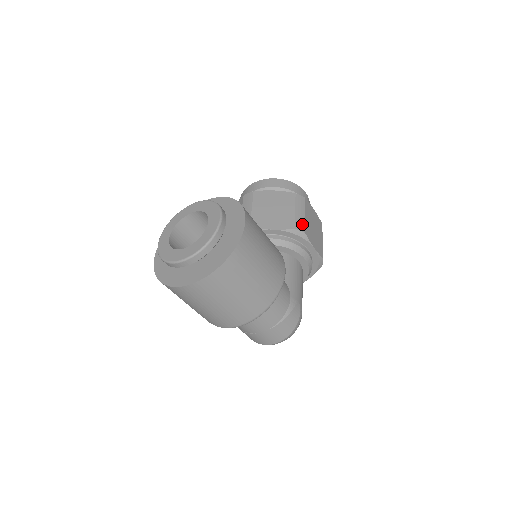
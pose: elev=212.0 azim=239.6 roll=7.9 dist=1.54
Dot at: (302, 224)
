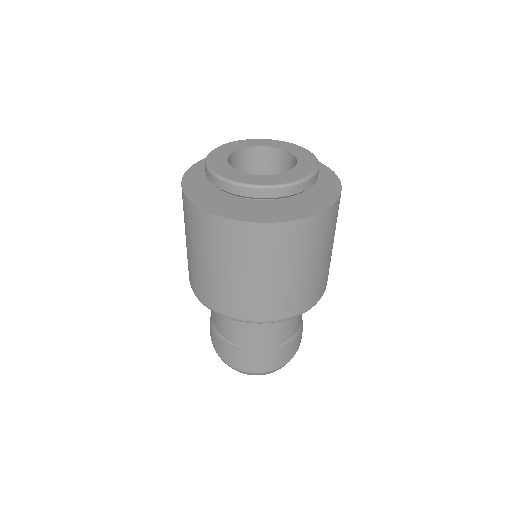
Dot at: occluded
